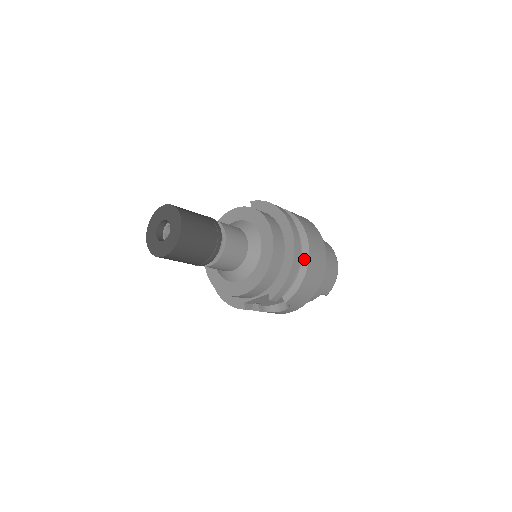
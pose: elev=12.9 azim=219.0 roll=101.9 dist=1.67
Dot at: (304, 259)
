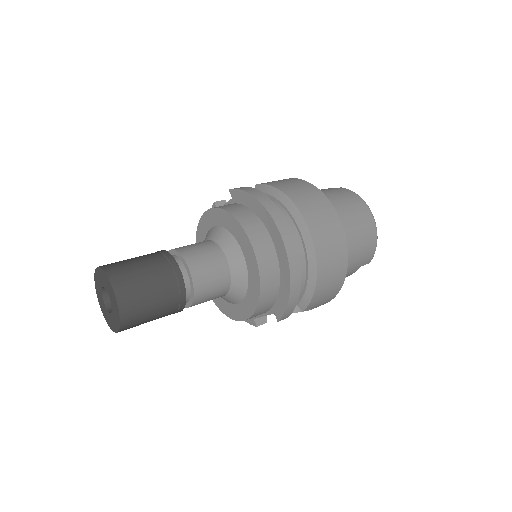
Dot at: (310, 260)
